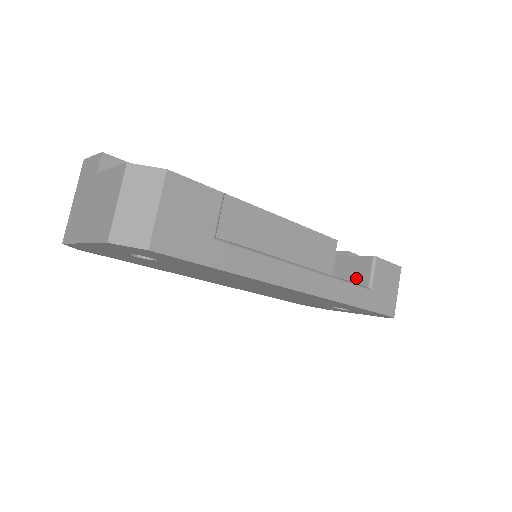
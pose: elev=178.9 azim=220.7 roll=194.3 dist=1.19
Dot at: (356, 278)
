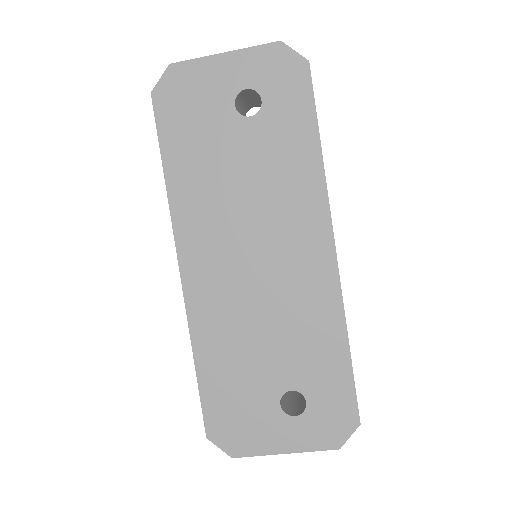
Dot at: occluded
